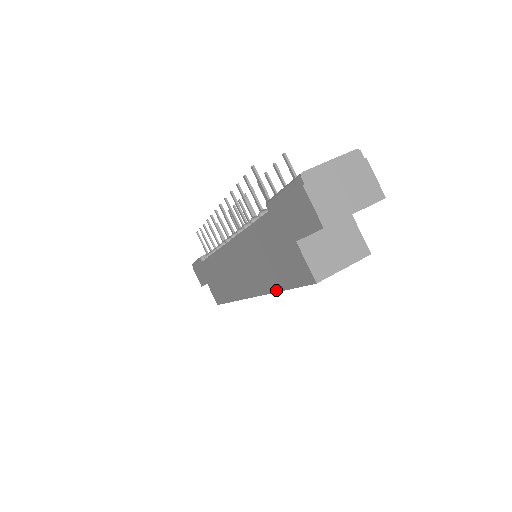
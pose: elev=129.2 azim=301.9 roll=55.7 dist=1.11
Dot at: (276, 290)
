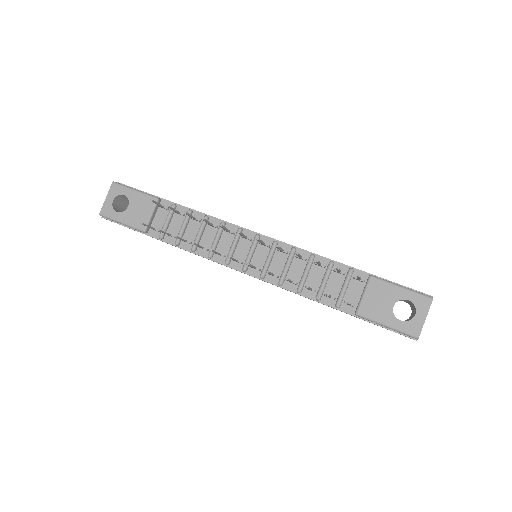
Dot at: occluded
